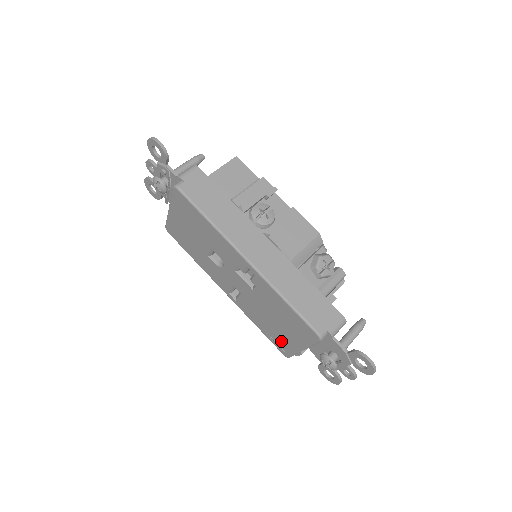
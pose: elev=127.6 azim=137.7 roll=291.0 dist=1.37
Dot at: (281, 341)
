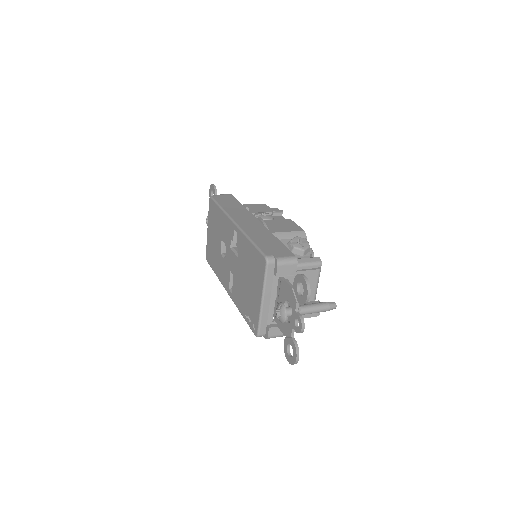
Dot at: (252, 311)
